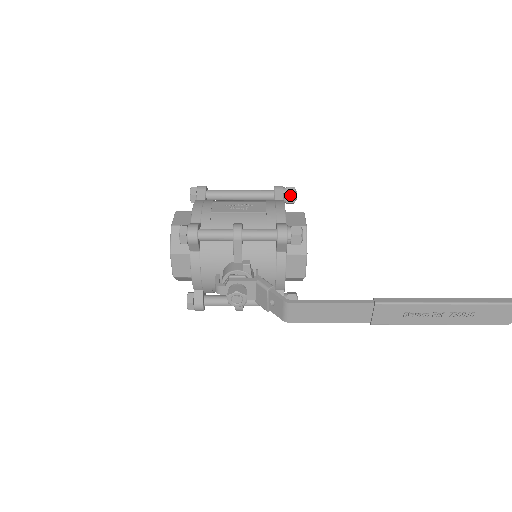
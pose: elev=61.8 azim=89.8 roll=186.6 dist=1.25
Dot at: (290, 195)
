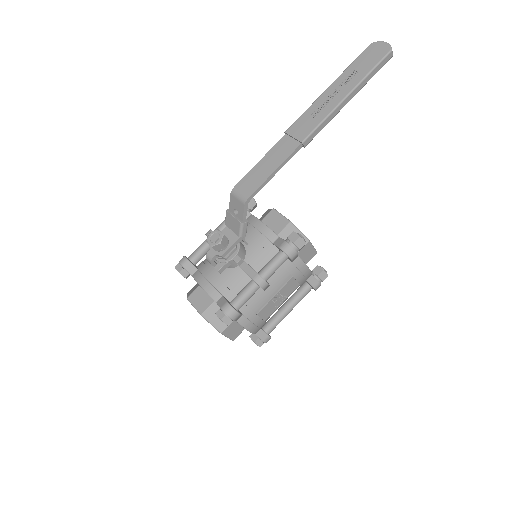
Dot at: occluded
